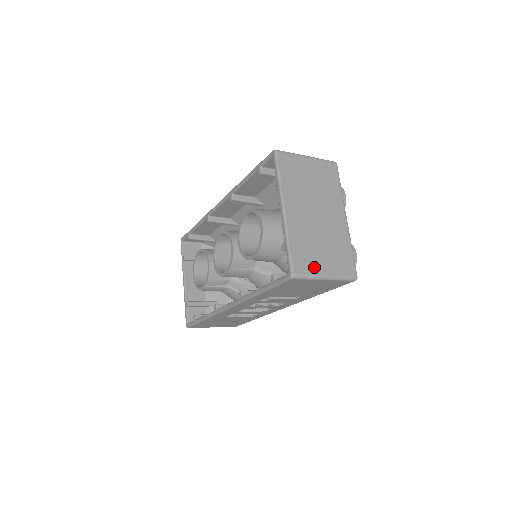
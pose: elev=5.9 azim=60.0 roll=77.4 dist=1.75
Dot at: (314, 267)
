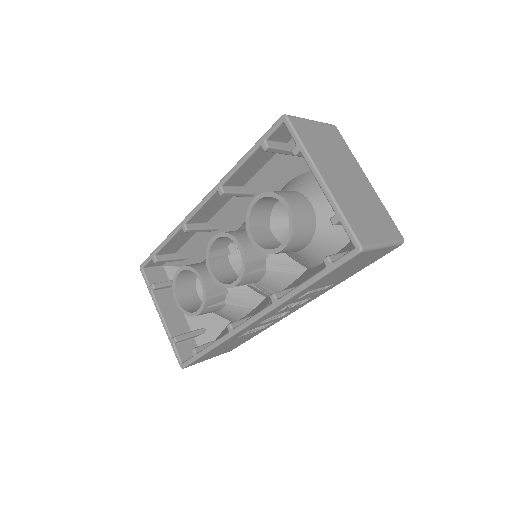
Dot at: (372, 235)
